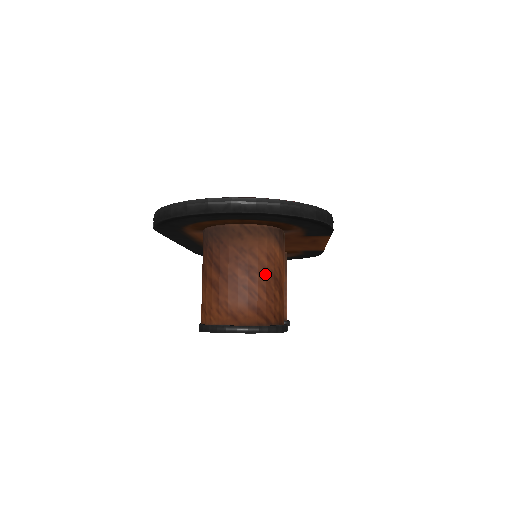
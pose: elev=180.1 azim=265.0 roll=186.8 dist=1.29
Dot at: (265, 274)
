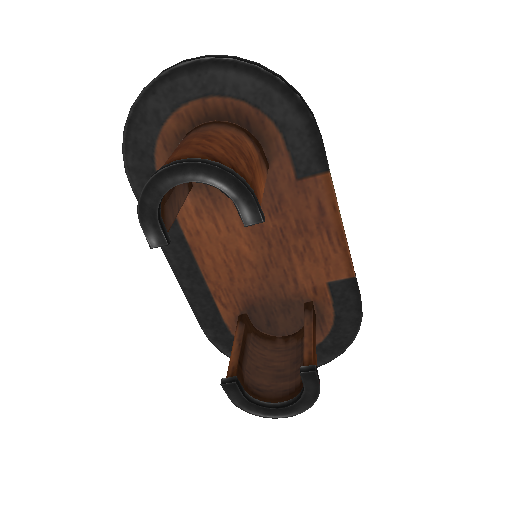
Dot at: (226, 142)
